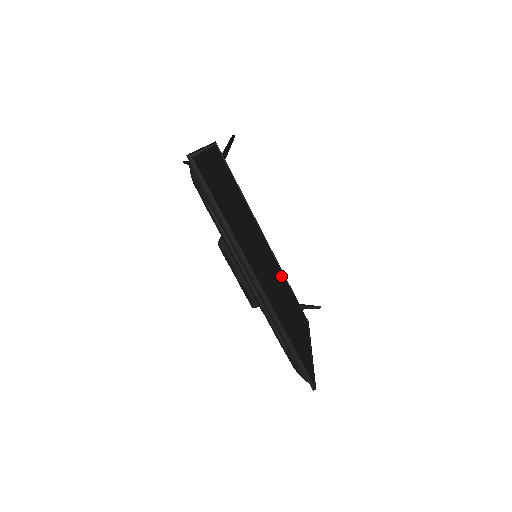
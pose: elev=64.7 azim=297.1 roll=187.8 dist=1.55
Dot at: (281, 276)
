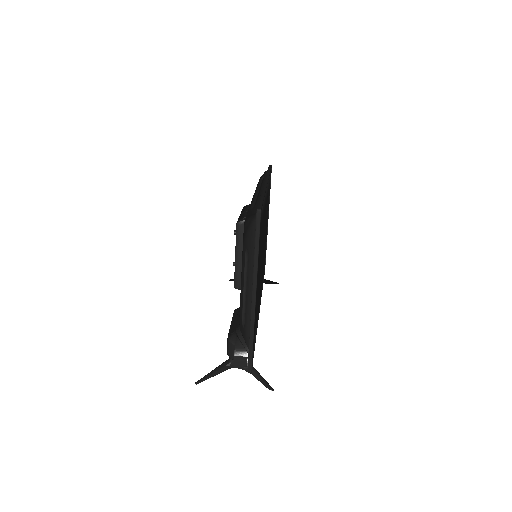
Dot at: occluded
